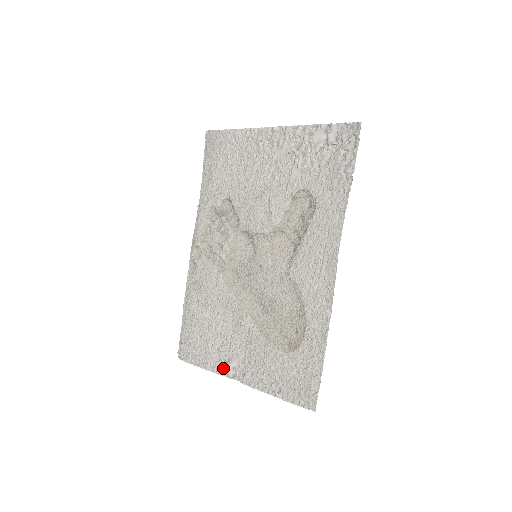
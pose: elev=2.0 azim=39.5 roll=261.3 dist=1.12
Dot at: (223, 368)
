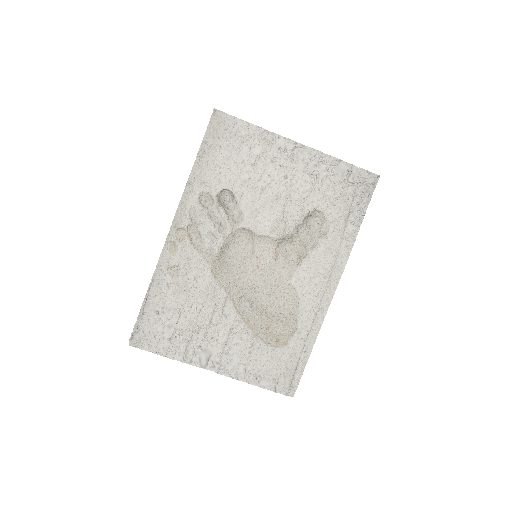
Dot at: (194, 358)
